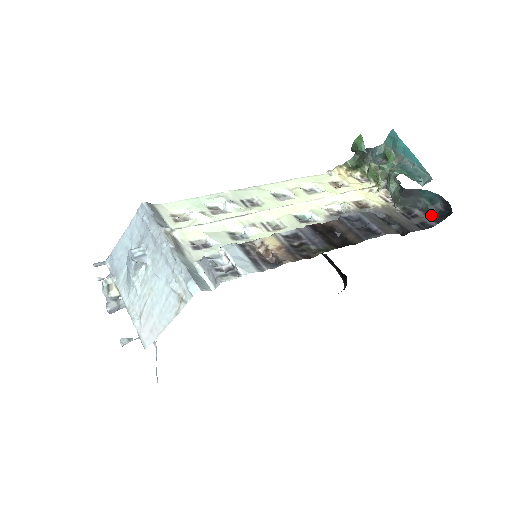
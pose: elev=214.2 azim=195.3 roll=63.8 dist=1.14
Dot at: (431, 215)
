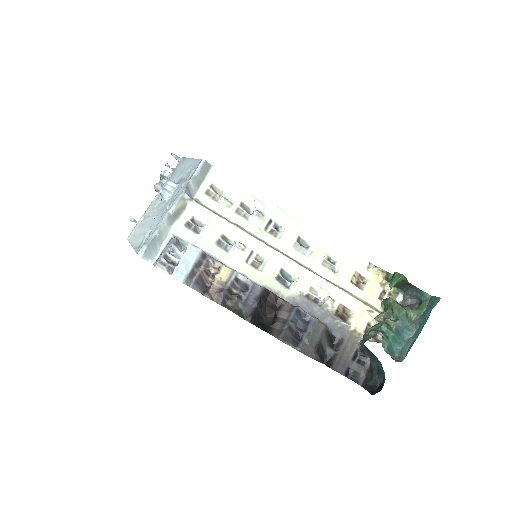
Dot at: (369, 377)
